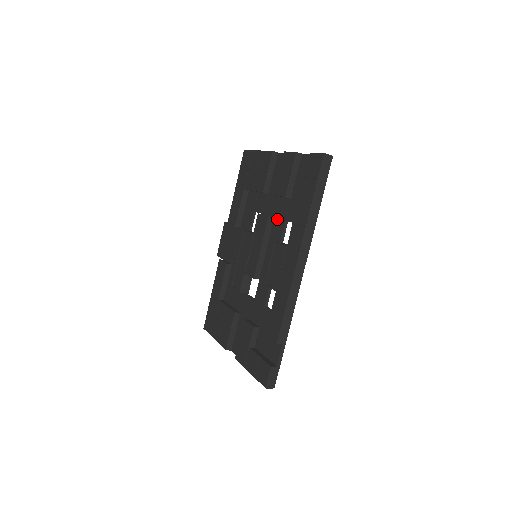
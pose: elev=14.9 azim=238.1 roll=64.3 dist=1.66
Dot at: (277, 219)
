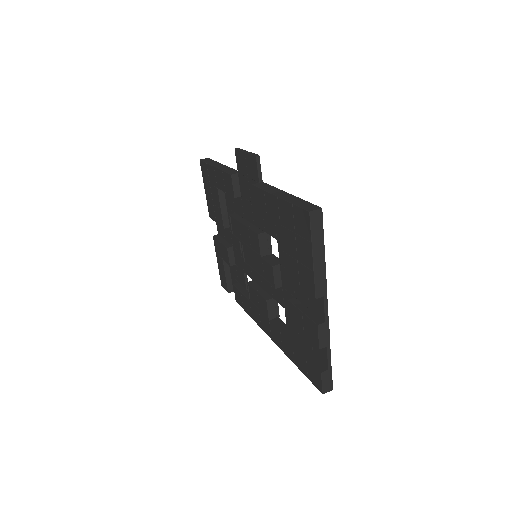
Dot at: (282, 294)
